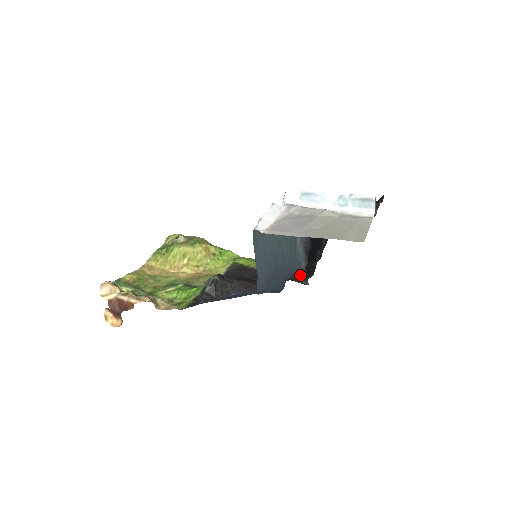
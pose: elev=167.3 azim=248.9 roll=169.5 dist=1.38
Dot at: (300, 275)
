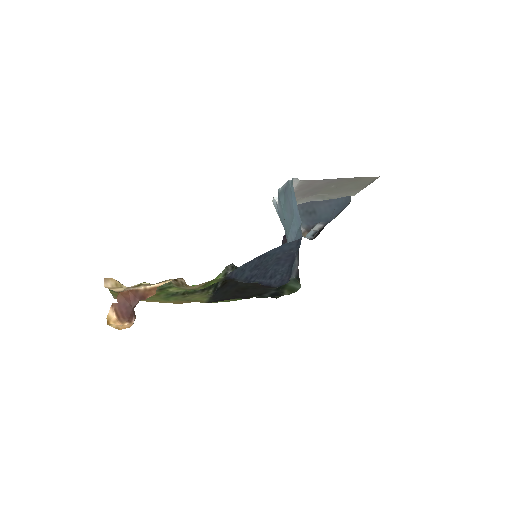
Dot at: (294, 275)
